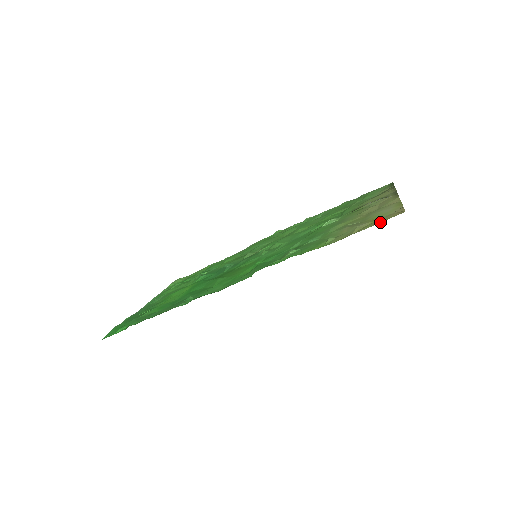
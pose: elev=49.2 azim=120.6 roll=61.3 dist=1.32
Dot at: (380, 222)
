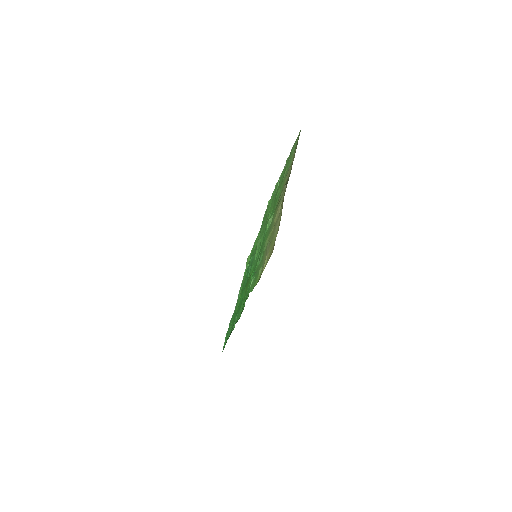
Dot at: occluded
